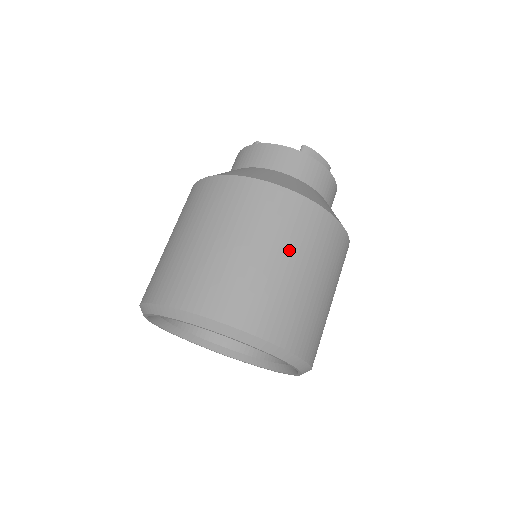
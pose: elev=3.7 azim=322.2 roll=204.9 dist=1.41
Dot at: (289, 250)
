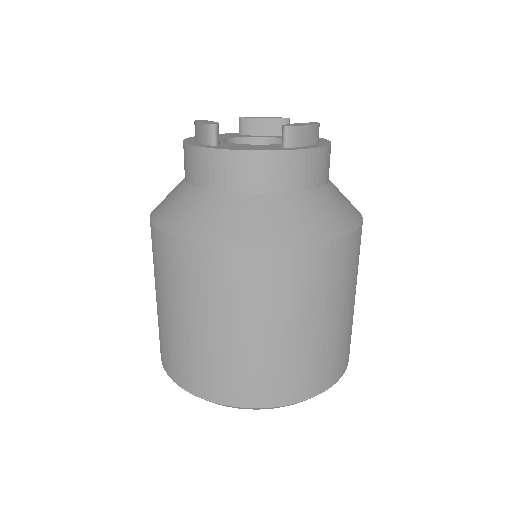
Dot at: (322, 308)
